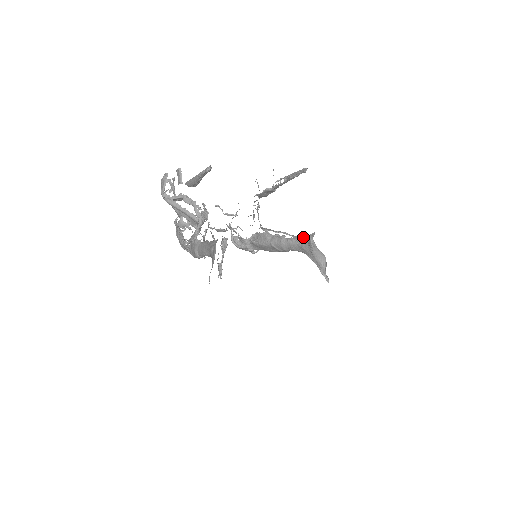
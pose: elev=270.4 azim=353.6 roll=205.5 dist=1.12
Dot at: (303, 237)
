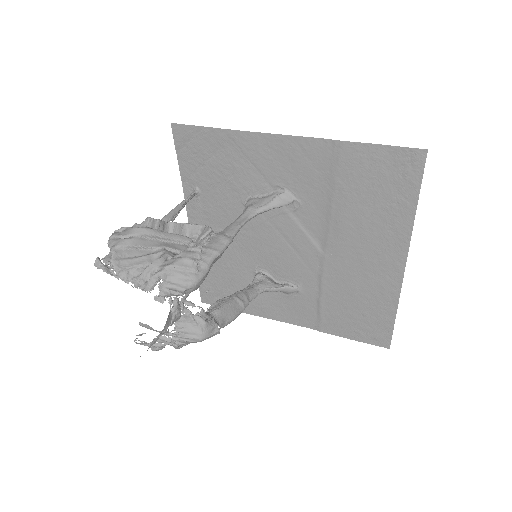
Dot at: occluded
